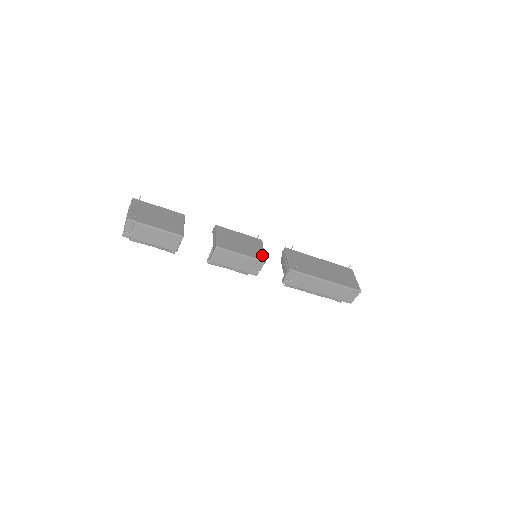
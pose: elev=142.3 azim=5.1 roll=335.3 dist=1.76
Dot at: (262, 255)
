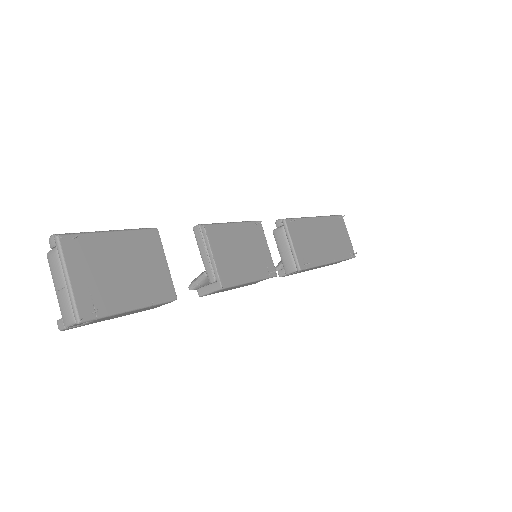
Dot at: (271, 263)
